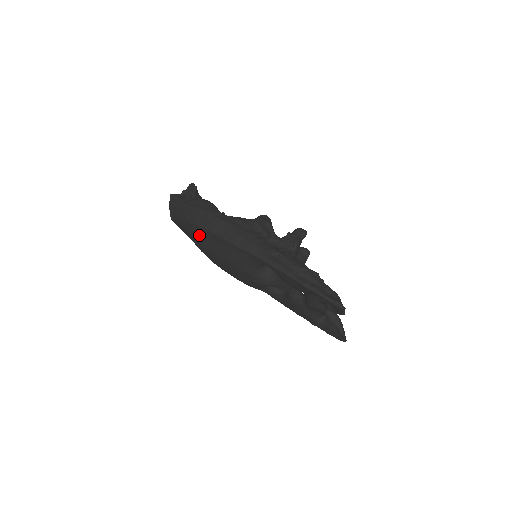
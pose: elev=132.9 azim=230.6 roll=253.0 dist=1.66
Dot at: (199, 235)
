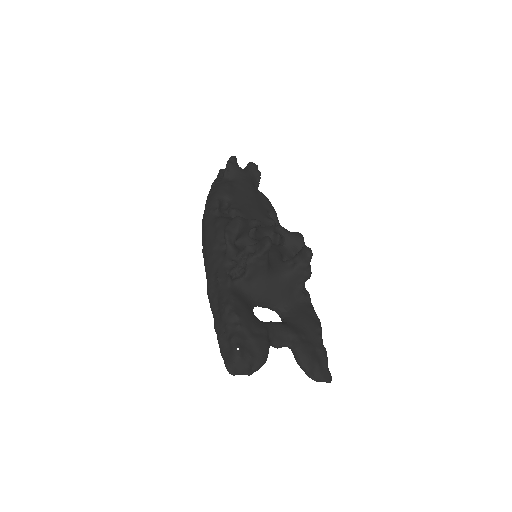
Dot at: occluded
